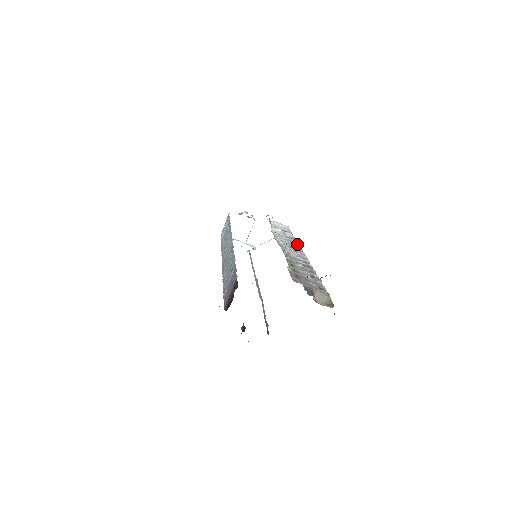
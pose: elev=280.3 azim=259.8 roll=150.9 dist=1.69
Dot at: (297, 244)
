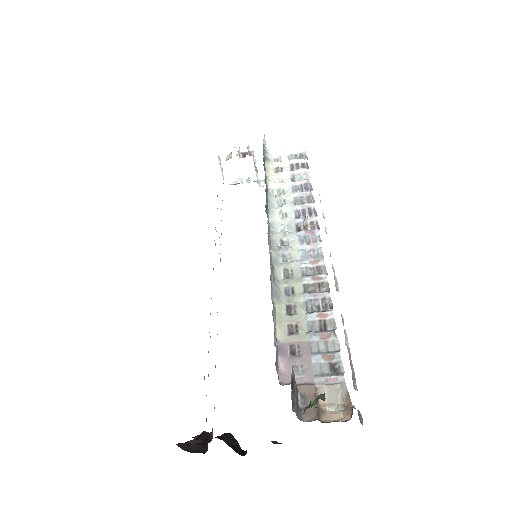
Dot at: (310, 204)
